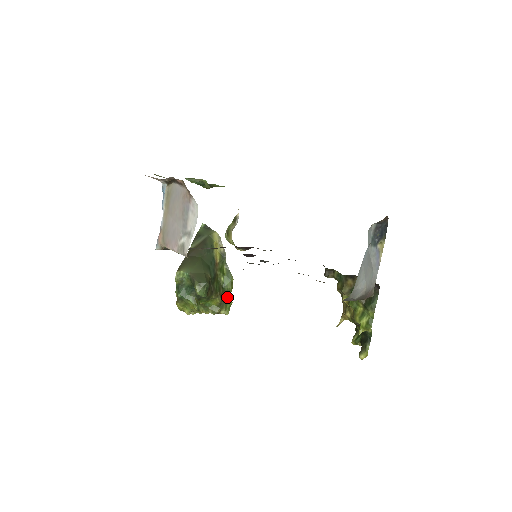
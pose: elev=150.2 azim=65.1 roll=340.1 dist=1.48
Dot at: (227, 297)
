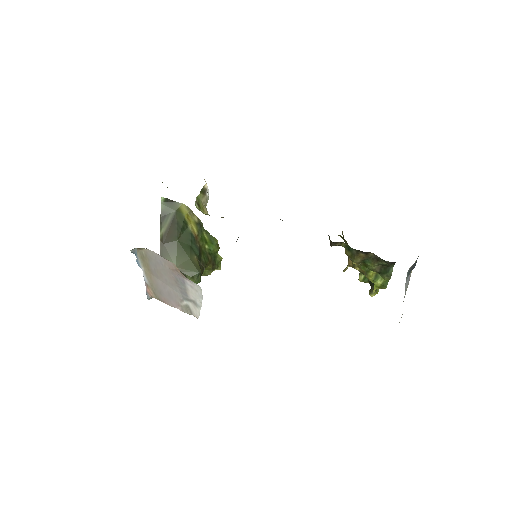
Dot at: (216, 258)
